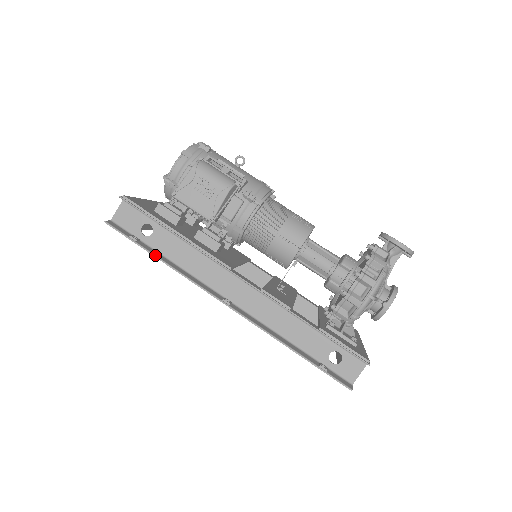
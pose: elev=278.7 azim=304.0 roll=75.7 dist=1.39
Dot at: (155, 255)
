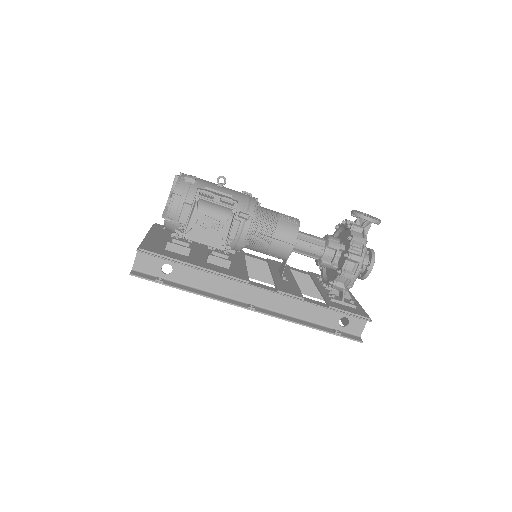
Dot at: (183, 289)
